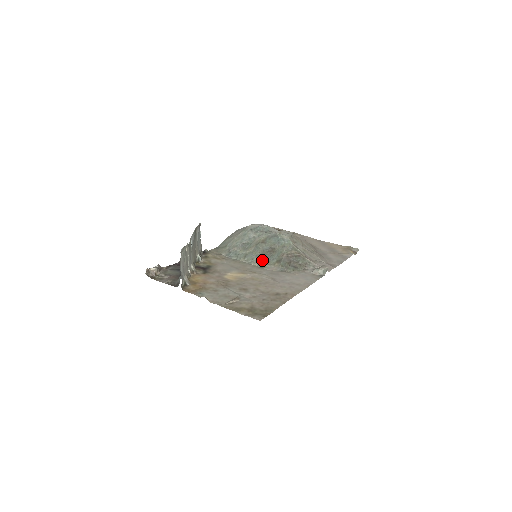
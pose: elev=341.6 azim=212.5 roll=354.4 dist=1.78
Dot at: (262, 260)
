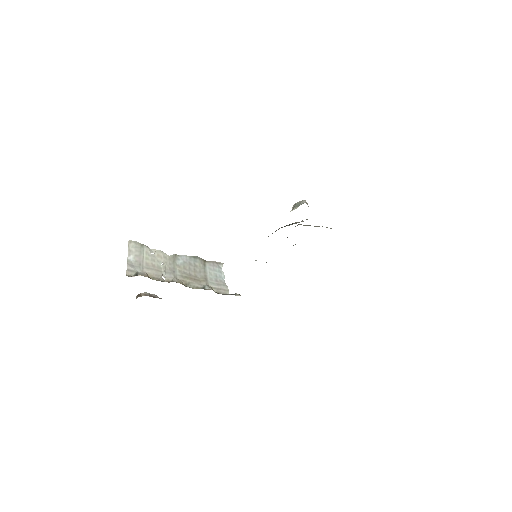
Dot at: occluded
